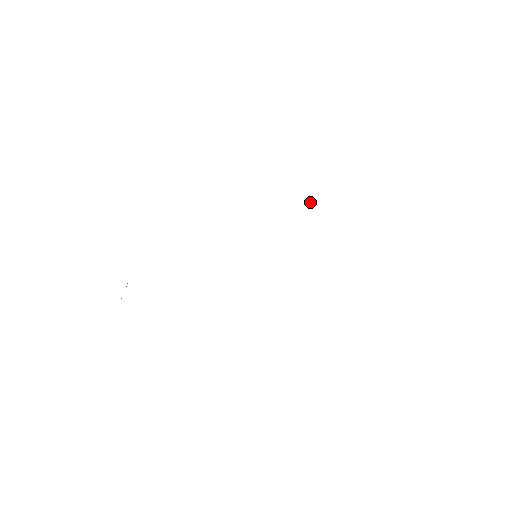
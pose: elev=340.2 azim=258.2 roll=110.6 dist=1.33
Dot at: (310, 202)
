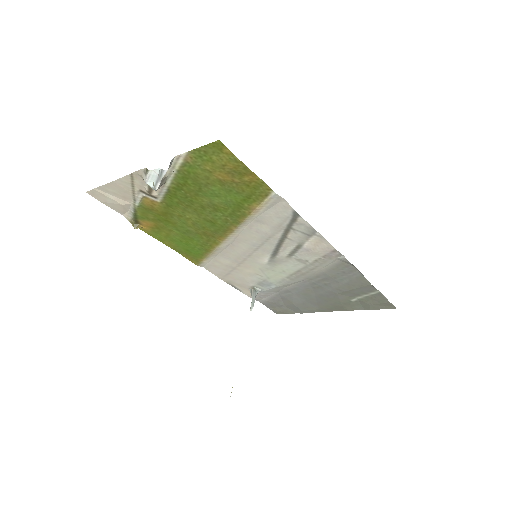
Dot at: (252, 296)
